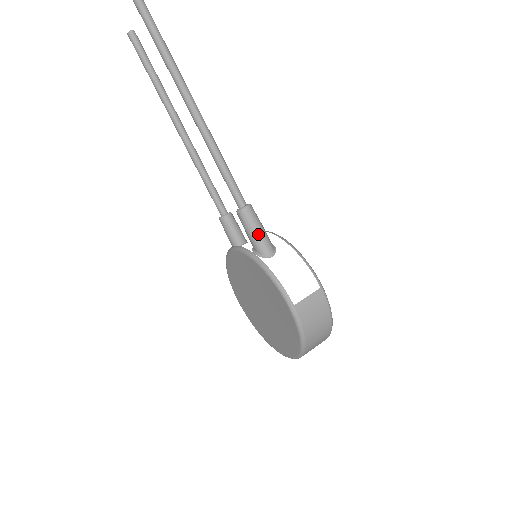
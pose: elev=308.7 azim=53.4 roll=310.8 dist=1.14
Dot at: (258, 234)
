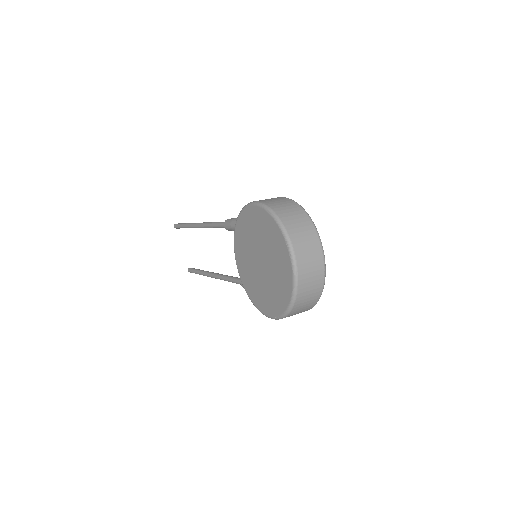
Dot at: (236, 218)
